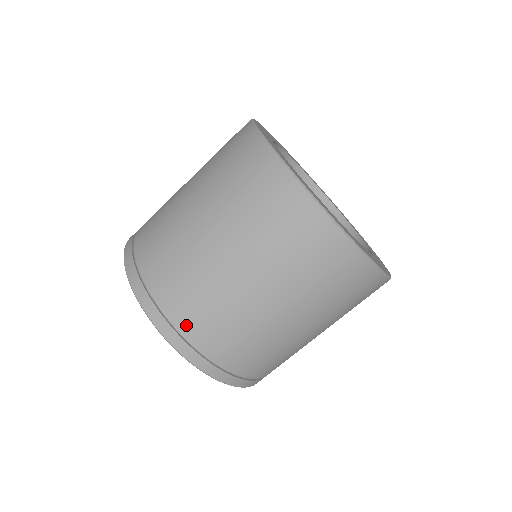
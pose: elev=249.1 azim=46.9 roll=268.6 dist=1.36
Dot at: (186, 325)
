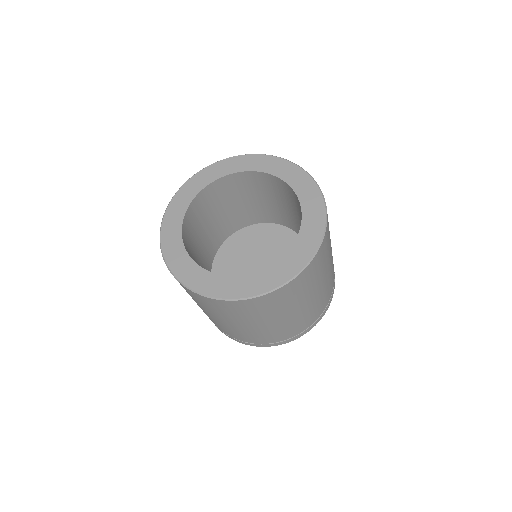
Dot at: (230, 335)
